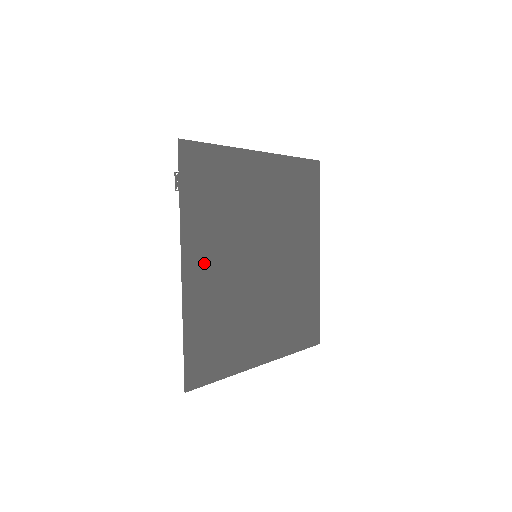
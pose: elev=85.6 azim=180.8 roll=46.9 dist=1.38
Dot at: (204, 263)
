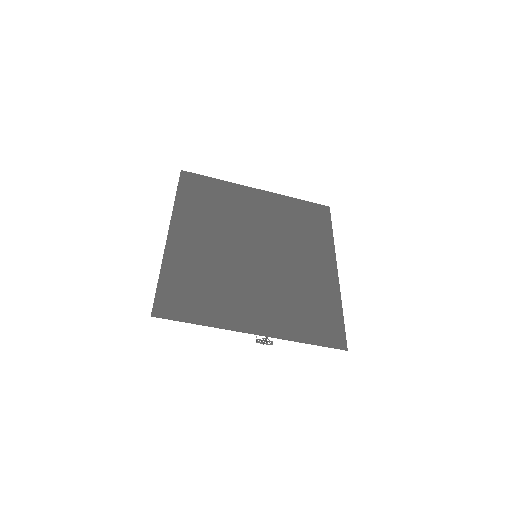
Dot at: (191, 236)
